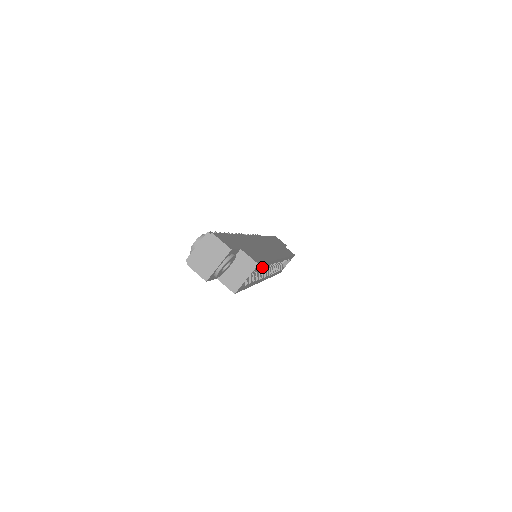
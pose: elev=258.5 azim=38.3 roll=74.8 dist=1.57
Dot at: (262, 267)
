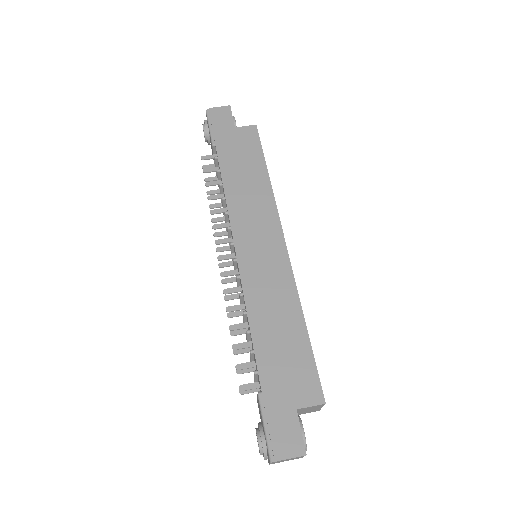
Dot at: occluded
